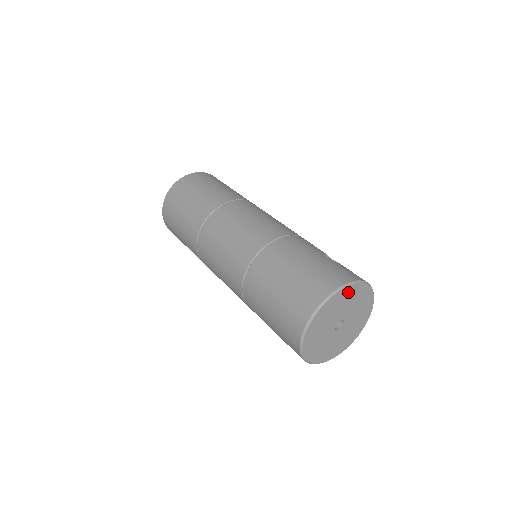
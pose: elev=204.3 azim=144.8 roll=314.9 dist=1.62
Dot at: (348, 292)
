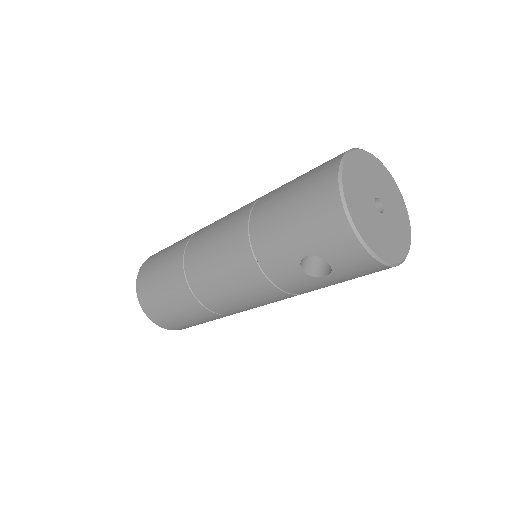
Dot at: (368, 160)
